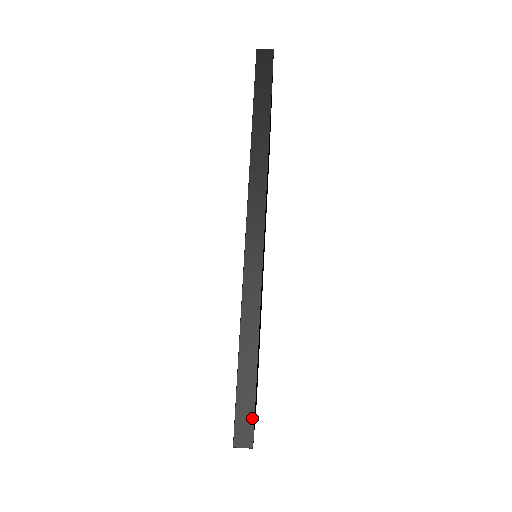
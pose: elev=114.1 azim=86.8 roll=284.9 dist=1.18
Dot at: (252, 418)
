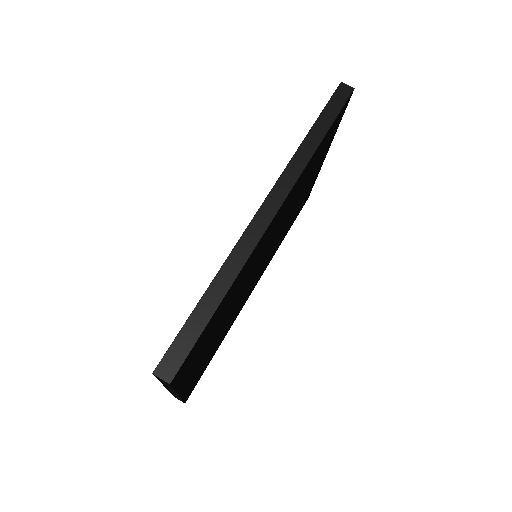
Dot at: (184, 356)
